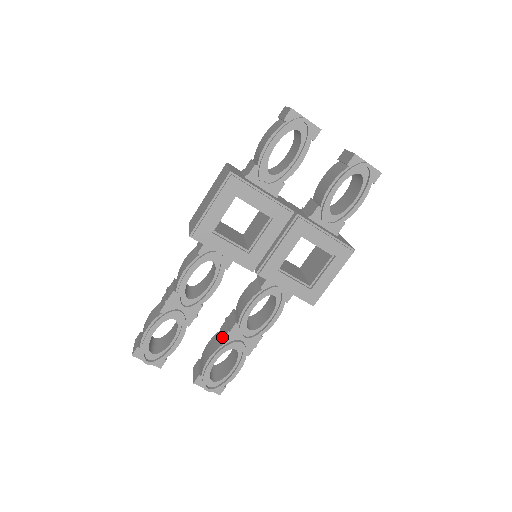
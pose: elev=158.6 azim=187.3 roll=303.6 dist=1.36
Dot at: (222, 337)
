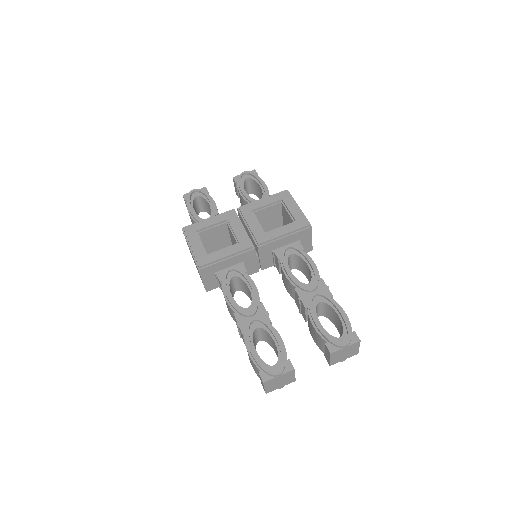
Dot at: (304, 310)
